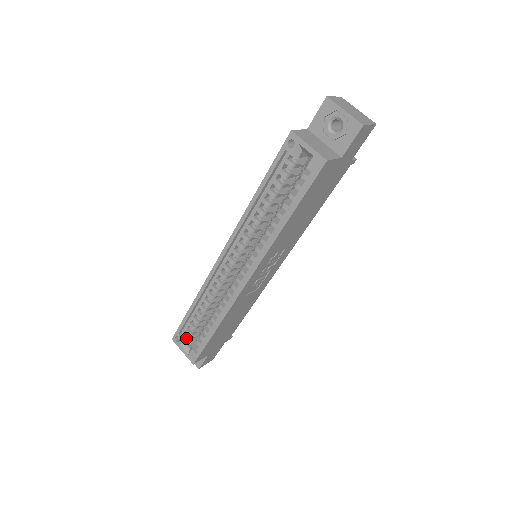
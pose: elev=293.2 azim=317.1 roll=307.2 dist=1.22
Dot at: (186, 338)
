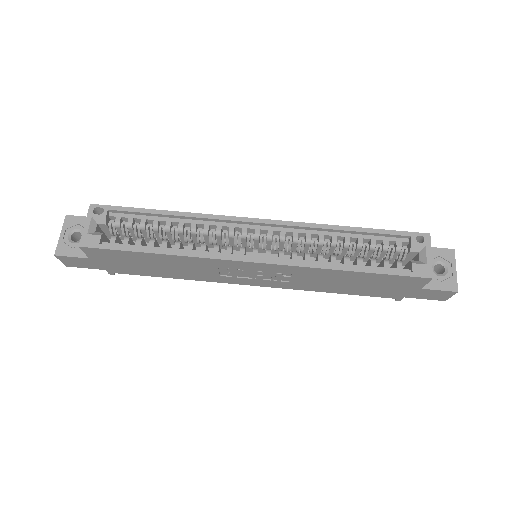
Dot at: (107, 221)
